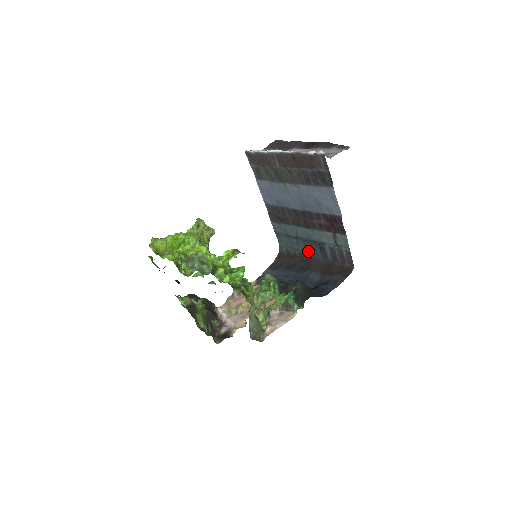
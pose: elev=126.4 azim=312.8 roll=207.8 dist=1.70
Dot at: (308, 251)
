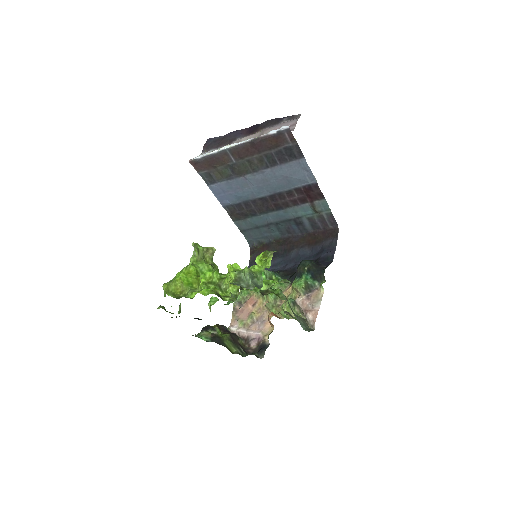
Dot at: (283, 233)
